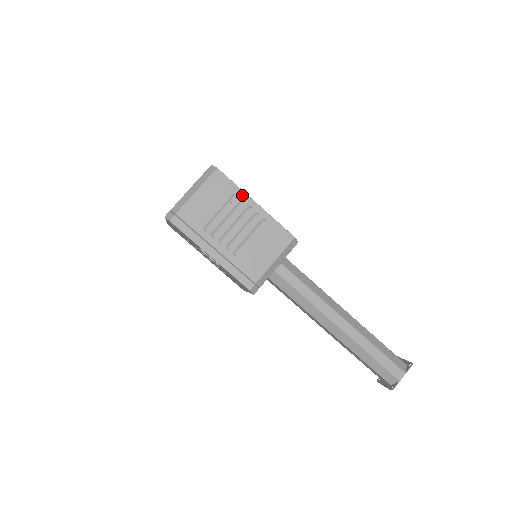
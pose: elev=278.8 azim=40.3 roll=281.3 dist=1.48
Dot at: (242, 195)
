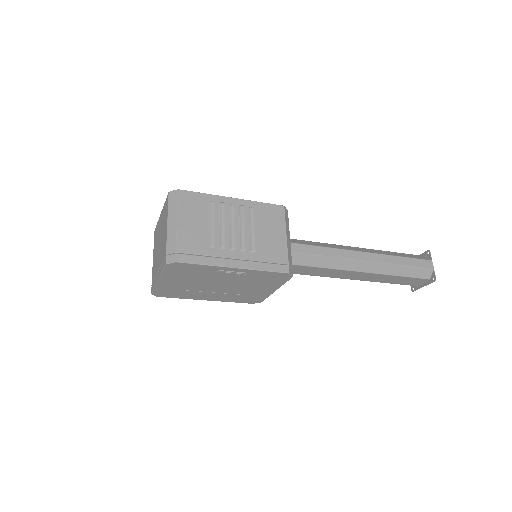
Dot at: (217, 199)
